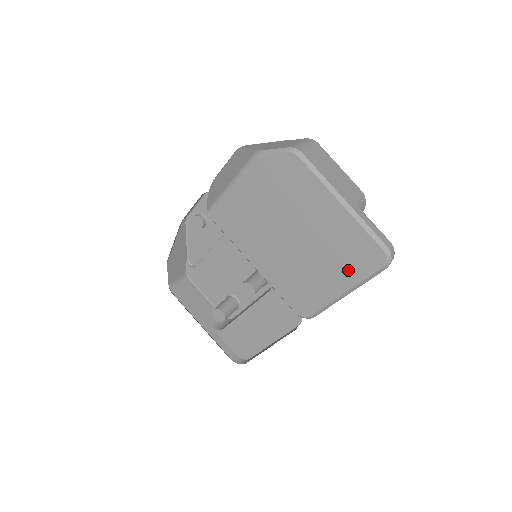
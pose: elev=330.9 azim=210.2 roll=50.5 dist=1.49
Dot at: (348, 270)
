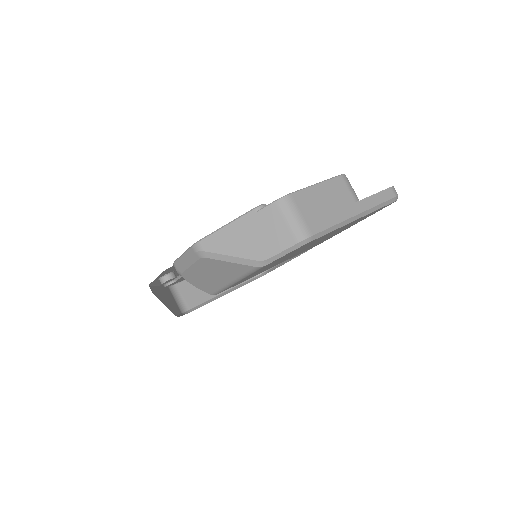
Dot at: occluded
